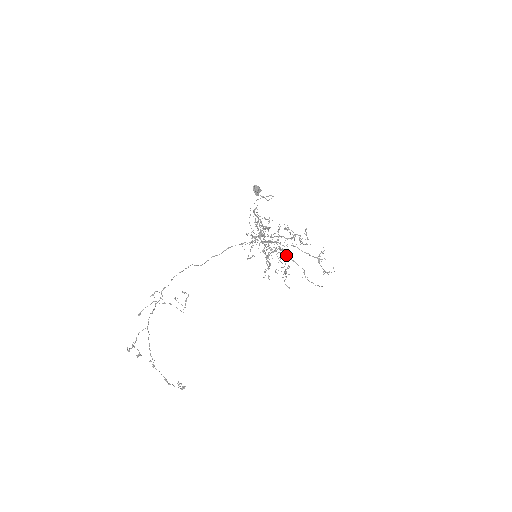
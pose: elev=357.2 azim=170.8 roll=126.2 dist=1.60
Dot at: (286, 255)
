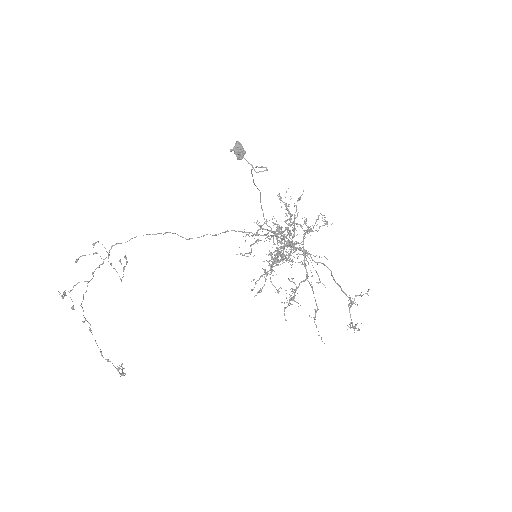
Dot at: occluded
